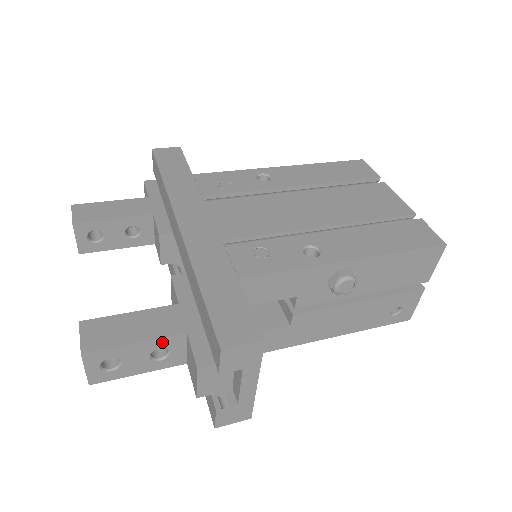
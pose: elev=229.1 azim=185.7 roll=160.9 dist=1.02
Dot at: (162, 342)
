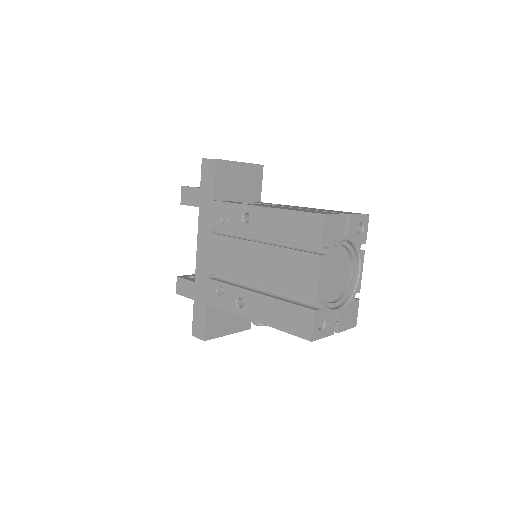
Dot at: occluded
